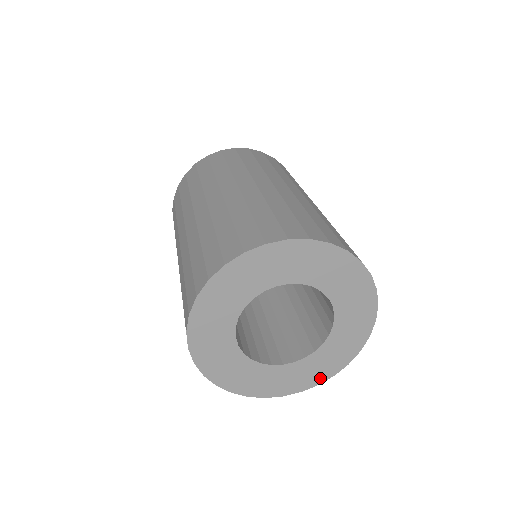
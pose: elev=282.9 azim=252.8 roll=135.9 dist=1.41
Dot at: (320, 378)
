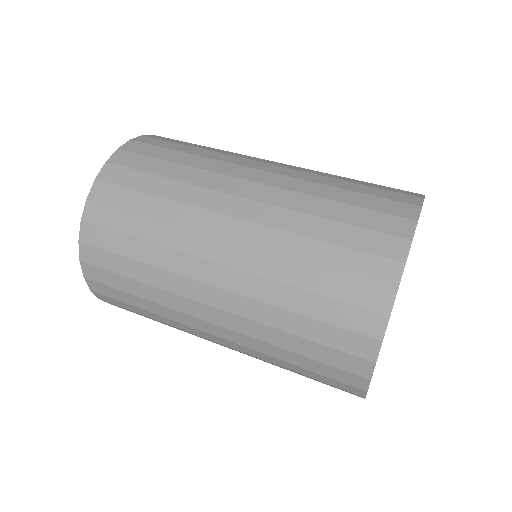
Dot at: occluded
